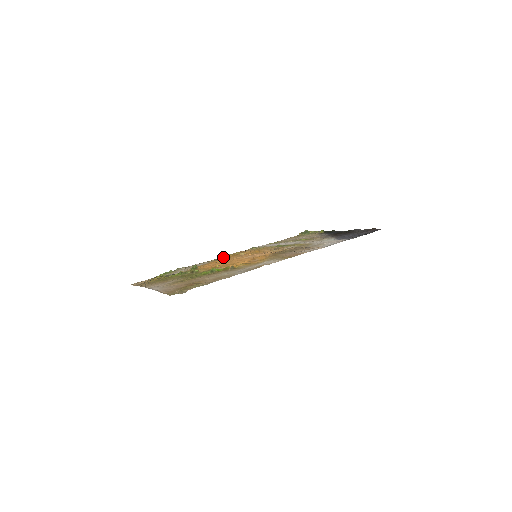
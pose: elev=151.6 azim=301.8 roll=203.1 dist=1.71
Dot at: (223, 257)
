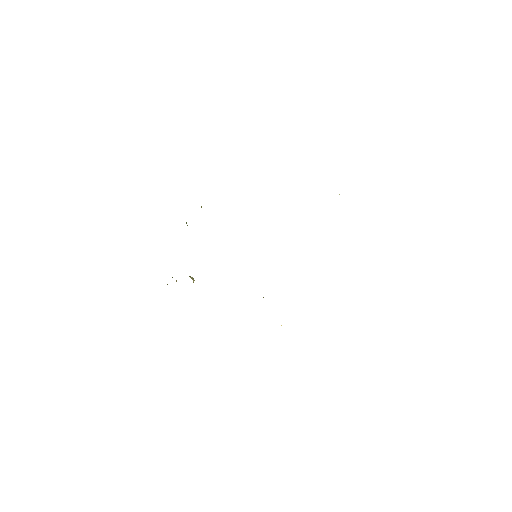
Dot at: occluded
